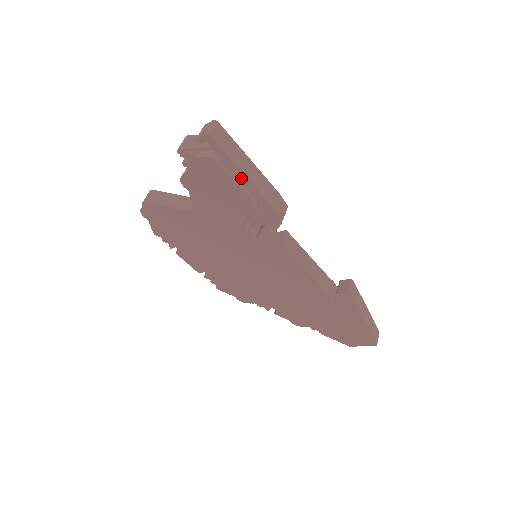
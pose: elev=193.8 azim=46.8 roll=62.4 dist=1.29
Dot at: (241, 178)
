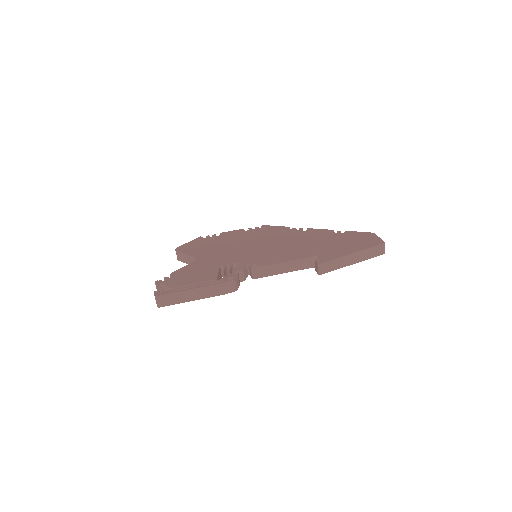
Dot at: (194, 298)
